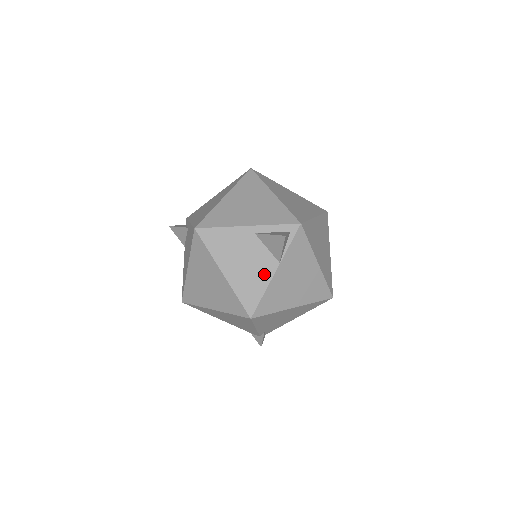
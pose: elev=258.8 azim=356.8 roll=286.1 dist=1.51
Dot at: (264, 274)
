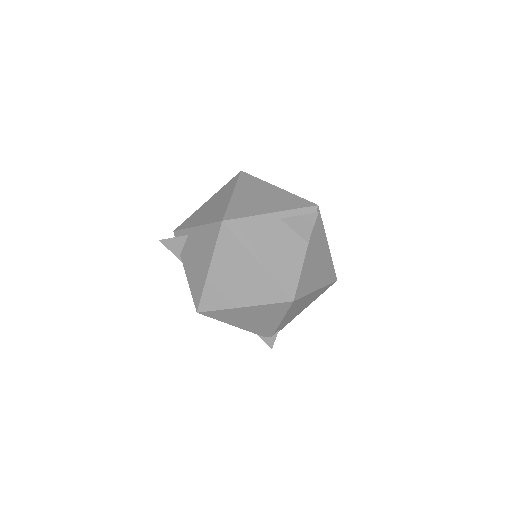
Dot at: (297, 256)
